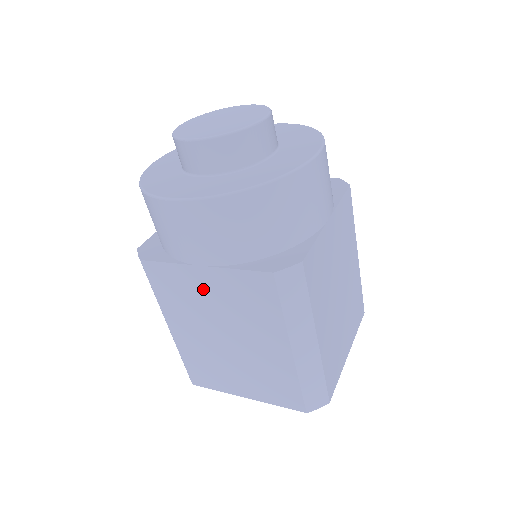
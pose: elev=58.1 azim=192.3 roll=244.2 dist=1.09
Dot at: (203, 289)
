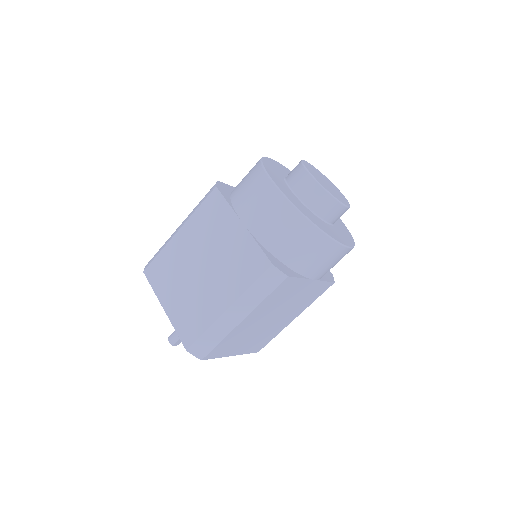
Dot at: (227, 234)
